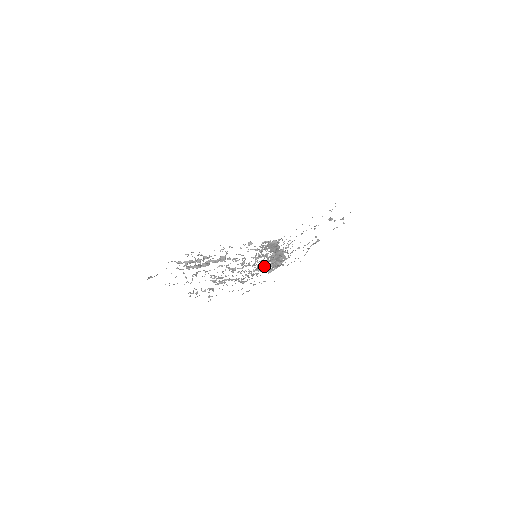
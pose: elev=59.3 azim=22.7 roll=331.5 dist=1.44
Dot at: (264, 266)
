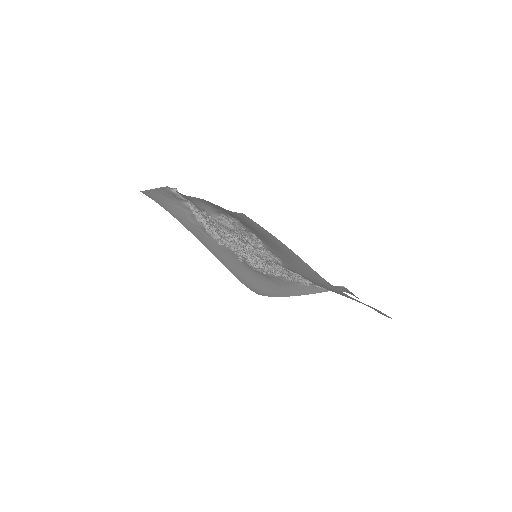
Dot at: (262, 262)
